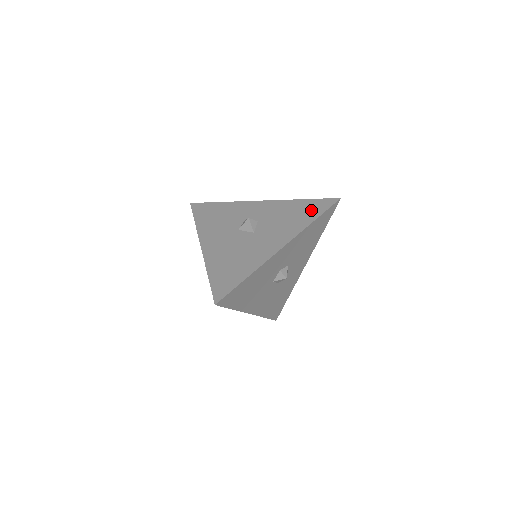
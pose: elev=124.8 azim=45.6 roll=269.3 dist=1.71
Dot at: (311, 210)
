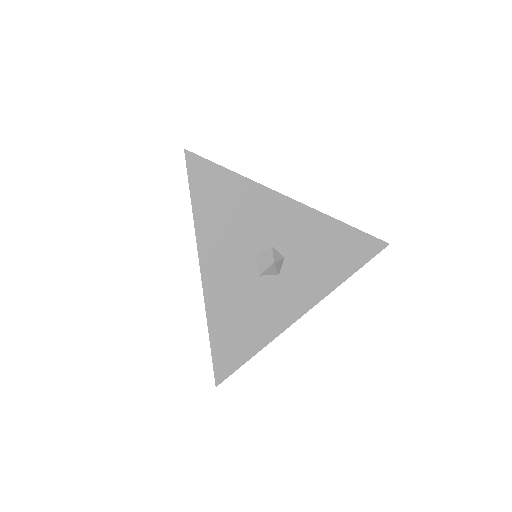
Dot at: occluded
